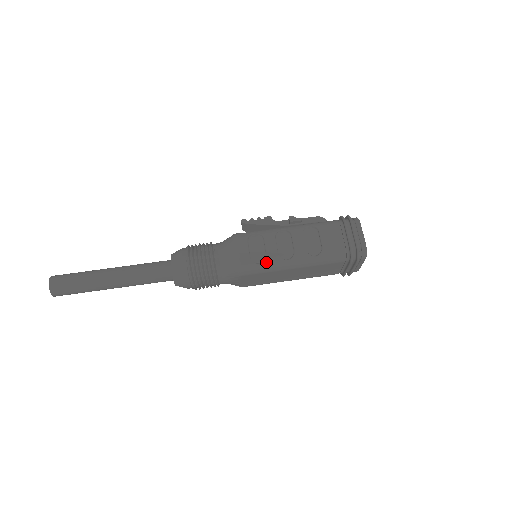
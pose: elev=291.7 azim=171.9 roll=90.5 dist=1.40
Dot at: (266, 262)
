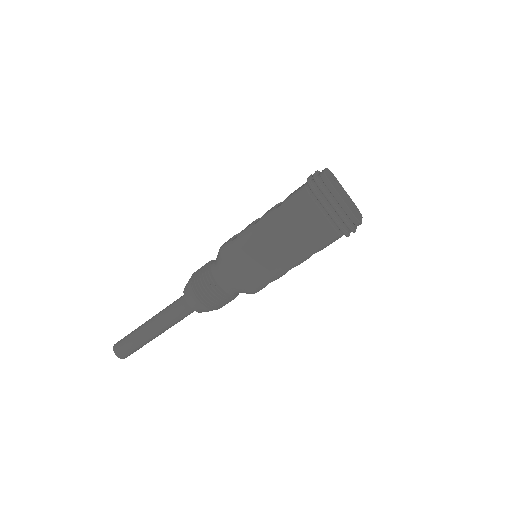
Dot at: (240, 235)
